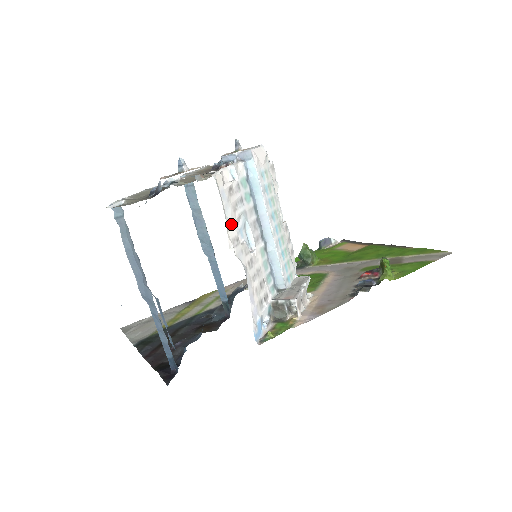
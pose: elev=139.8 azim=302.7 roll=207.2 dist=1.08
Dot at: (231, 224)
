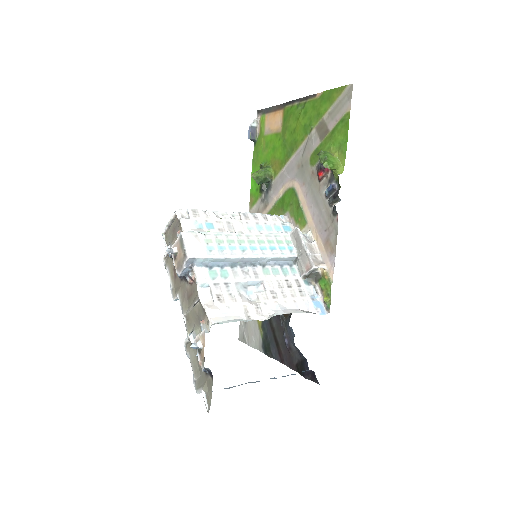
Dot at: (245, 310)
